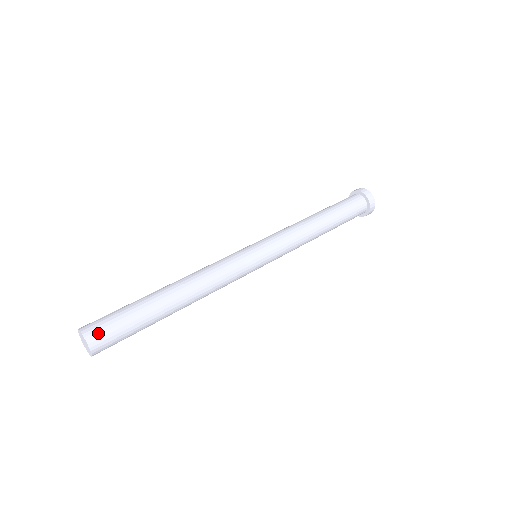
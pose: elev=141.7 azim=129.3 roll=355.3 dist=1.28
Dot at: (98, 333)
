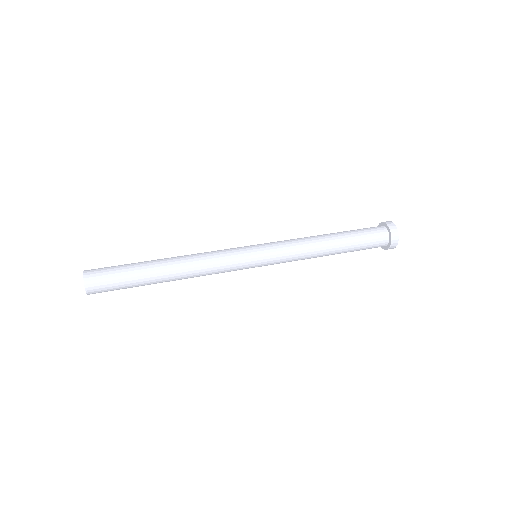
Dot at: (96, 285)
